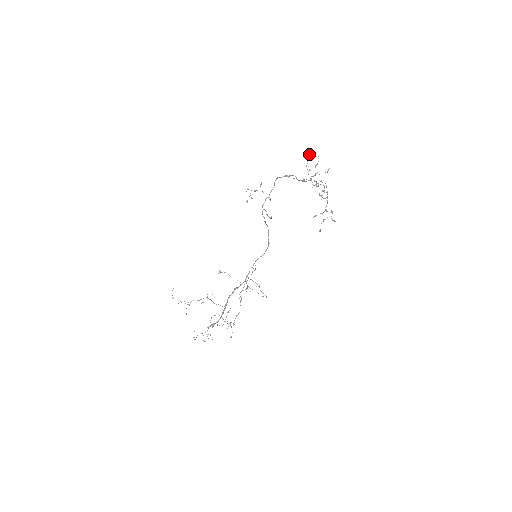
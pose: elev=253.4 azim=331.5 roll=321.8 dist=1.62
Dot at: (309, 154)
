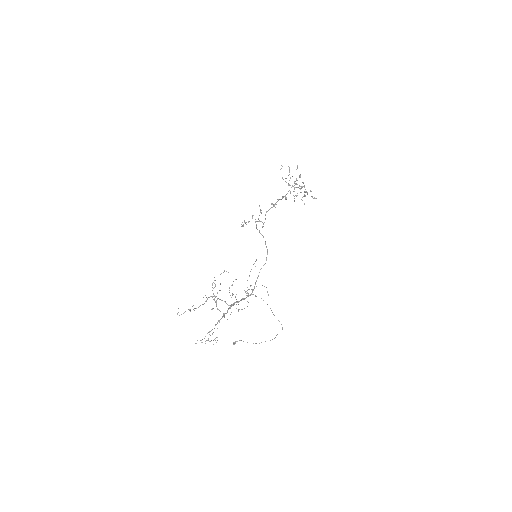
Dot at: occluded
